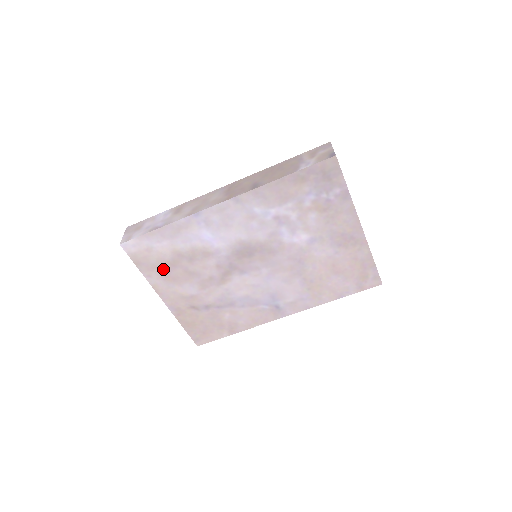
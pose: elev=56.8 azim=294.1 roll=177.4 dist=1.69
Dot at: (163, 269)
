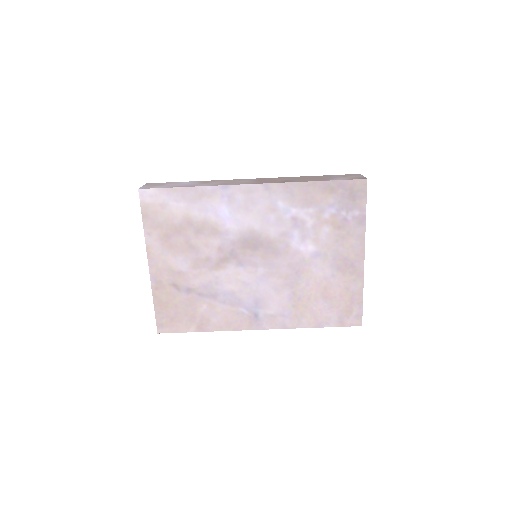
Dot at: (166, 232)
